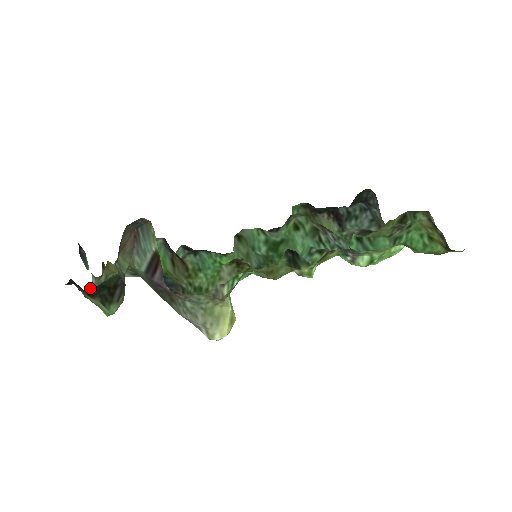
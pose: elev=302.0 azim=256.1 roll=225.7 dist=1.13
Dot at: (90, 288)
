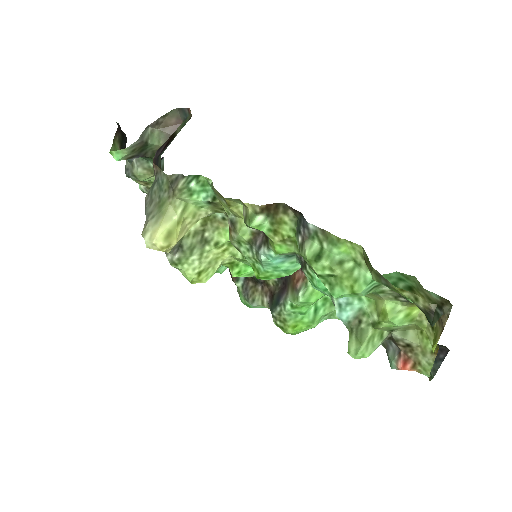
Dot at: (138, 183)
